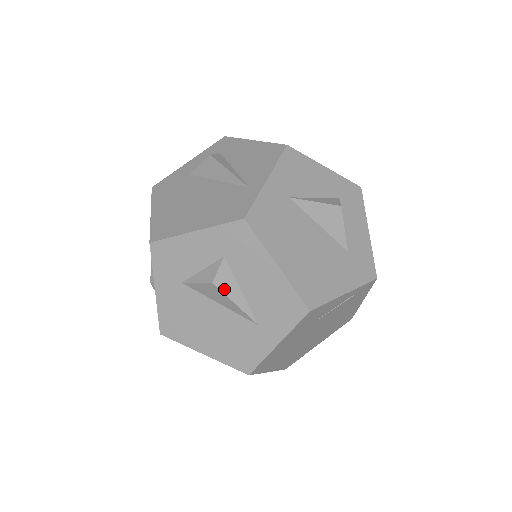
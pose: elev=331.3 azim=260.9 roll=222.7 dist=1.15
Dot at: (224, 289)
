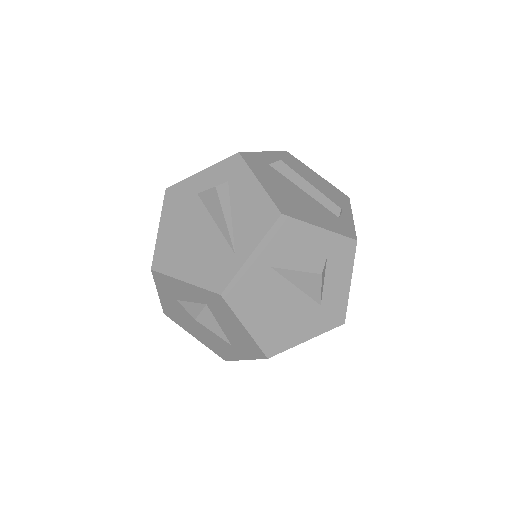
Dot at: (205, 324)
